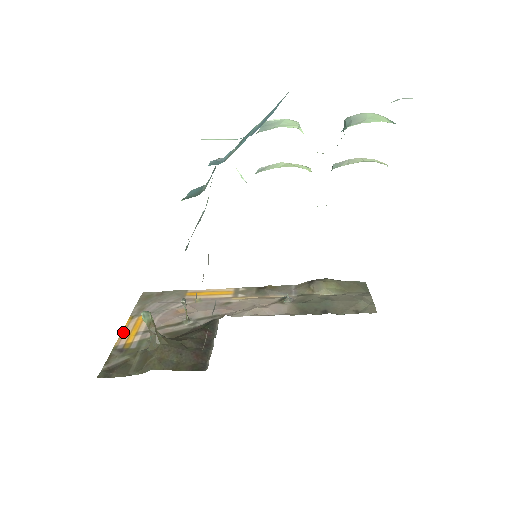
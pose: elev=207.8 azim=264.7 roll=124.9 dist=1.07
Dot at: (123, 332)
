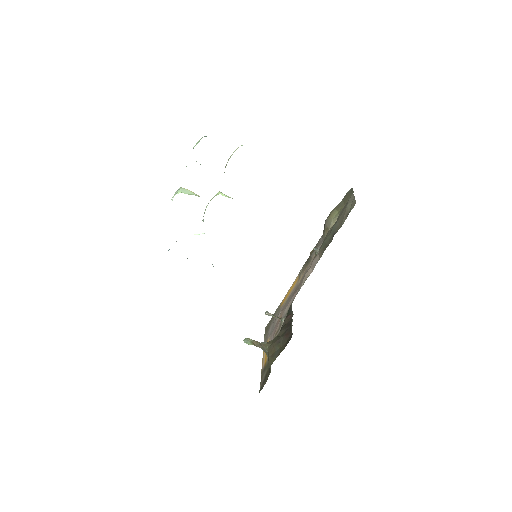
Dot at: (263, 359)
